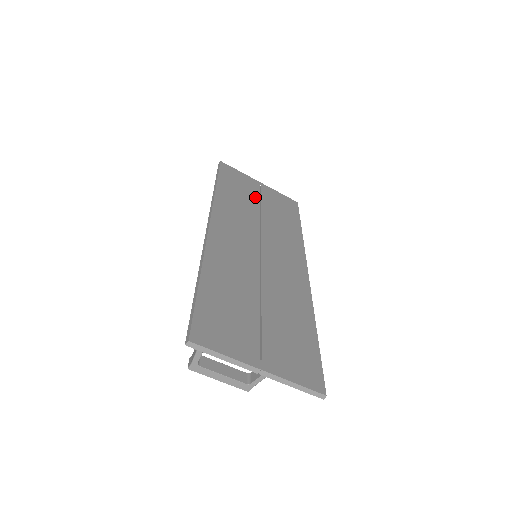
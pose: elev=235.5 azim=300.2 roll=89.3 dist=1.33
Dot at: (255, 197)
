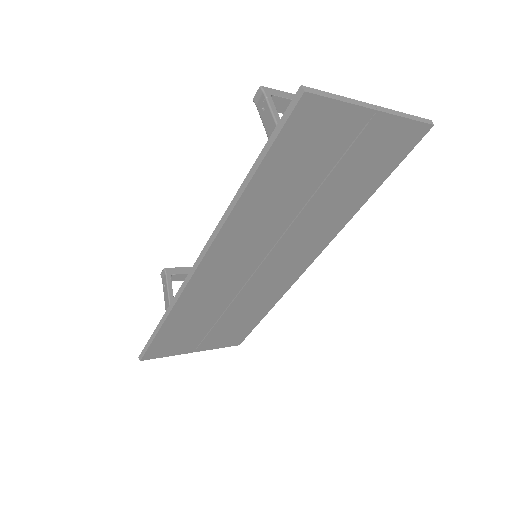
Dot at: (324, 169)
